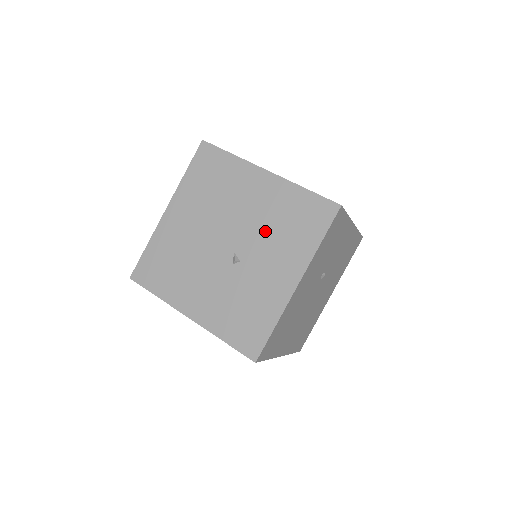
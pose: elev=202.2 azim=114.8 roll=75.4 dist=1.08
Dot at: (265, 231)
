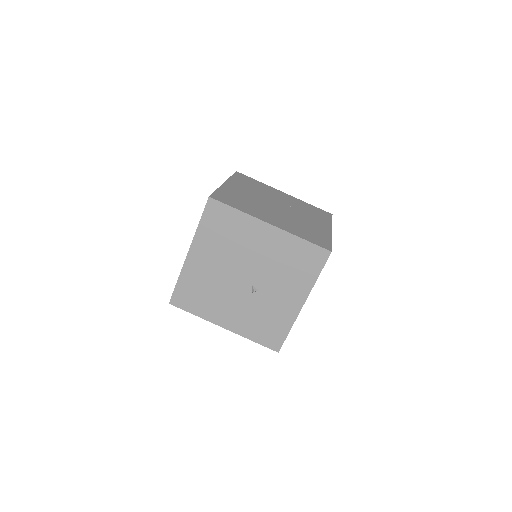
Dot at: (274, 270)
